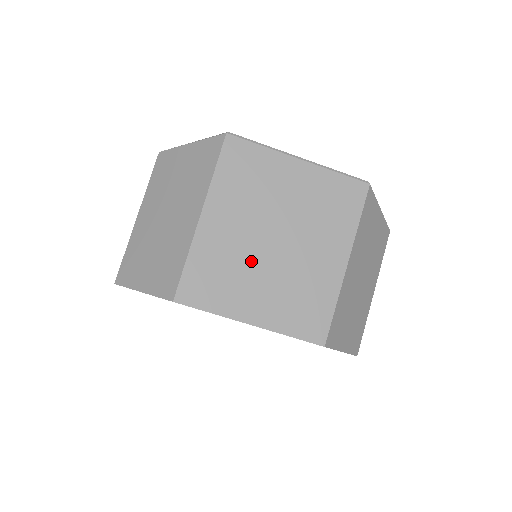
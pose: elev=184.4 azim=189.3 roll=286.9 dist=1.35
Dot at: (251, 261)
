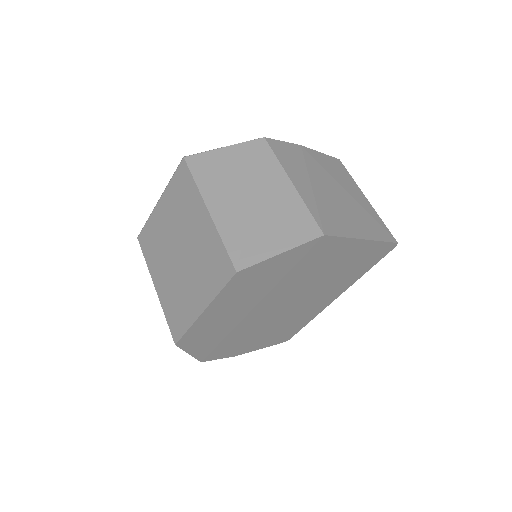
Dot at: (180, 279)
